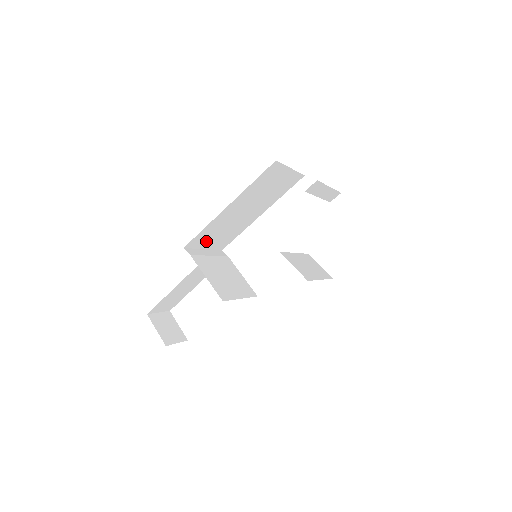
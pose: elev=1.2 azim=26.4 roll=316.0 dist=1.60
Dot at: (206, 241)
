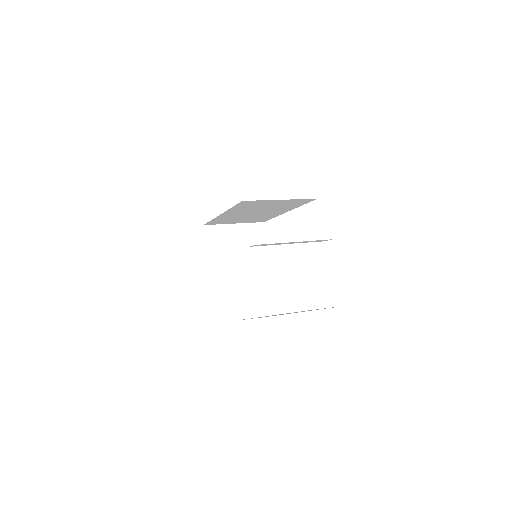
Dot at: (229, 222)
